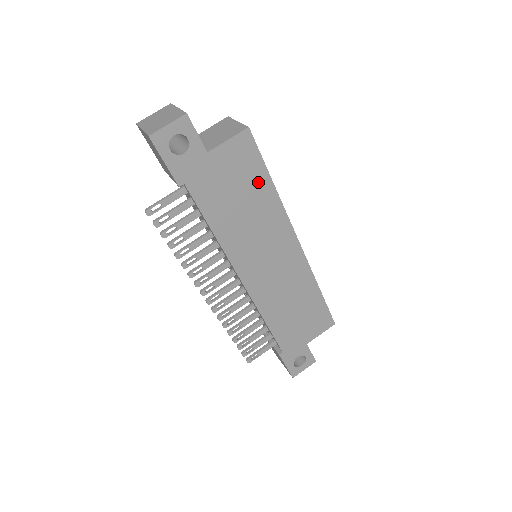
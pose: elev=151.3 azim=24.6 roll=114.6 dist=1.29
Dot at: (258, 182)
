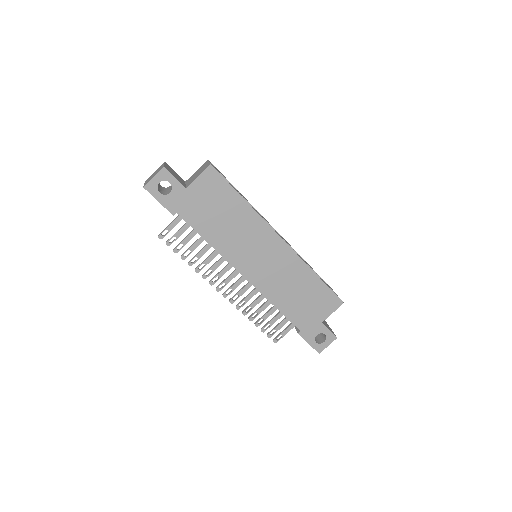
Dot at: (231, 200)
